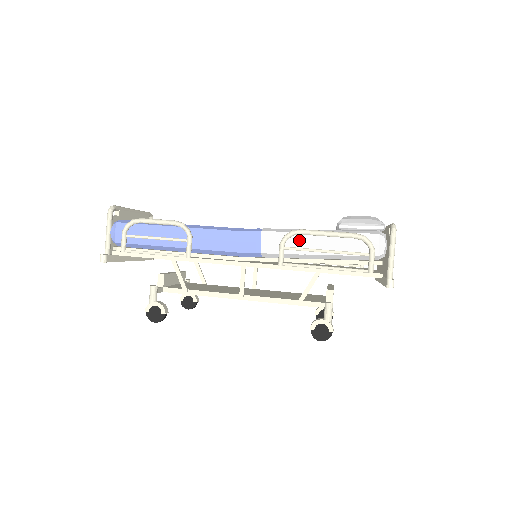
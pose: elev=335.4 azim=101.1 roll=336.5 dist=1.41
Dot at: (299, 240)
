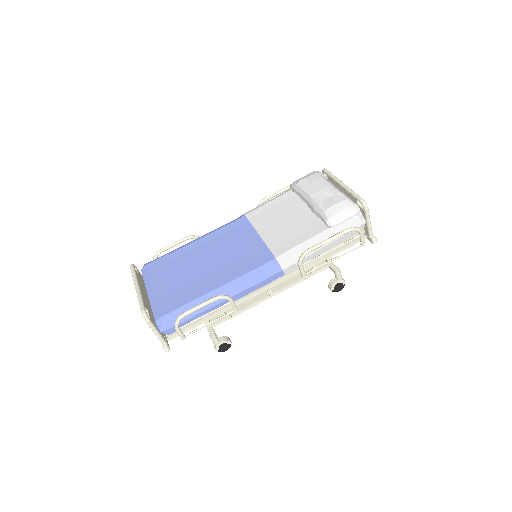
Dot at: (309, 253)
